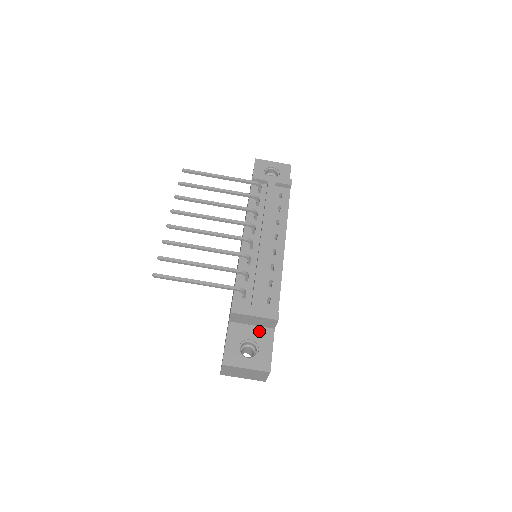
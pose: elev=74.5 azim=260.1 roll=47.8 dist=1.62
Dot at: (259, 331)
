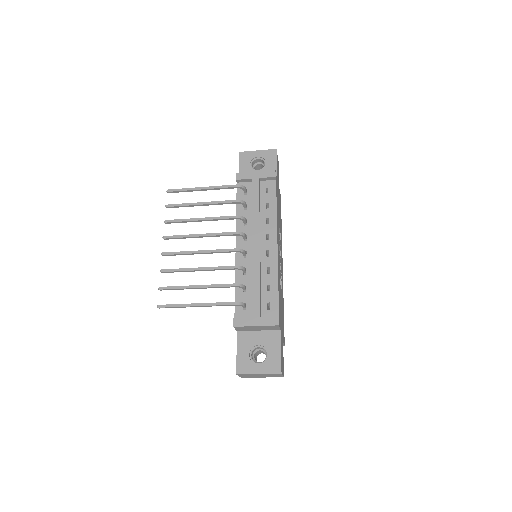
Dot at: (266, 335)
